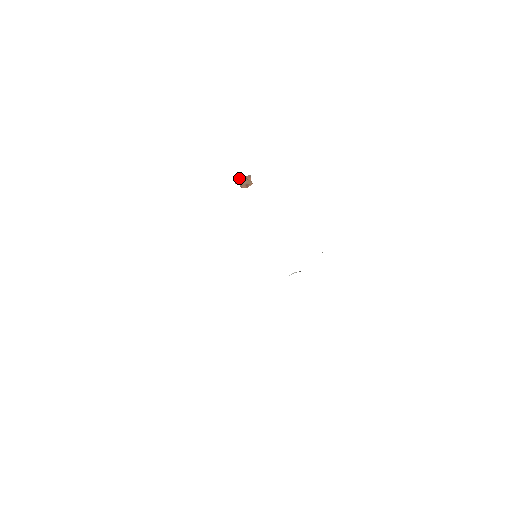
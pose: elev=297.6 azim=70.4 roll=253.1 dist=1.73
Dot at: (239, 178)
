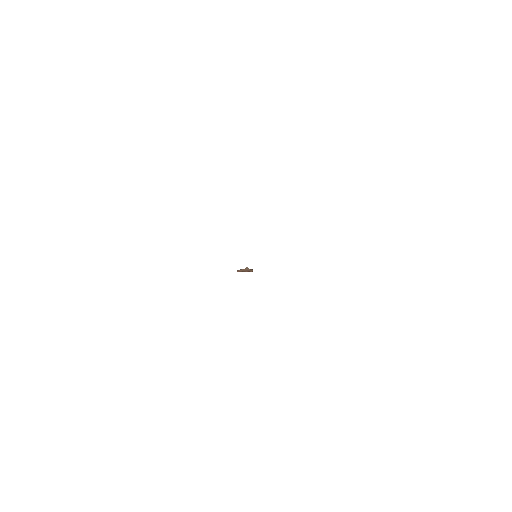
Dot at: (241, 269)
